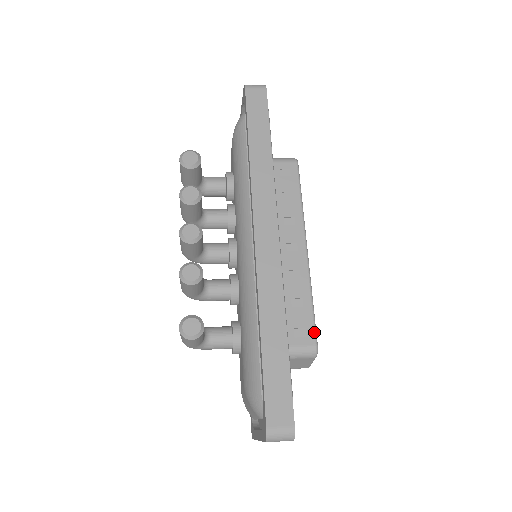
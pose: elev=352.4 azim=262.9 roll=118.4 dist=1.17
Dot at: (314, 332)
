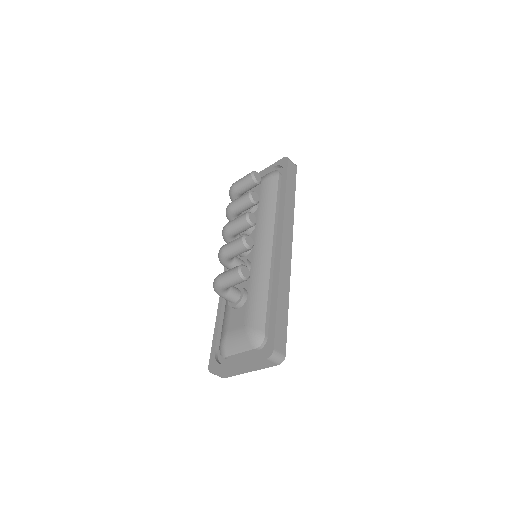
Dot at: occluded
